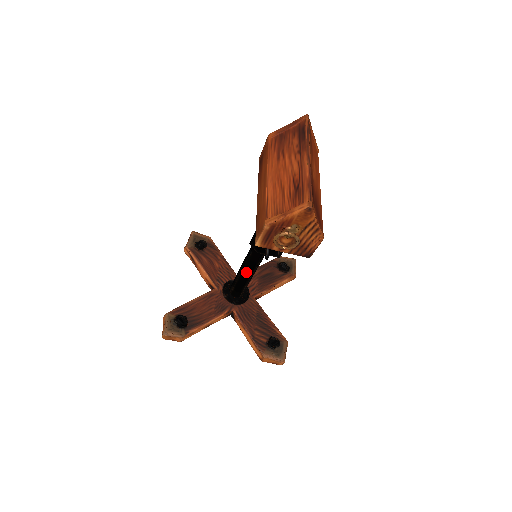
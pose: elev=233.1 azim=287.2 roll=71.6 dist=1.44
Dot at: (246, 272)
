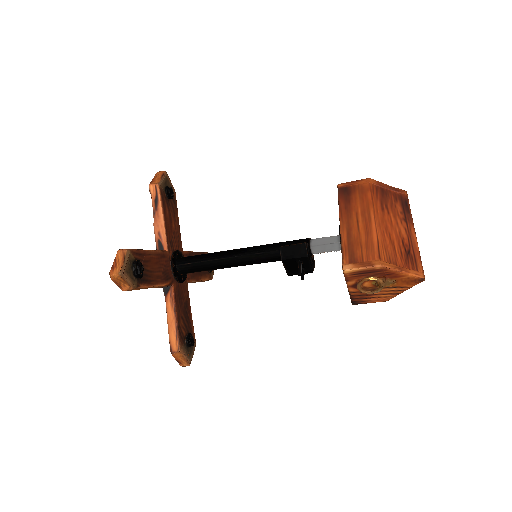
Dot at: (231, 262)
